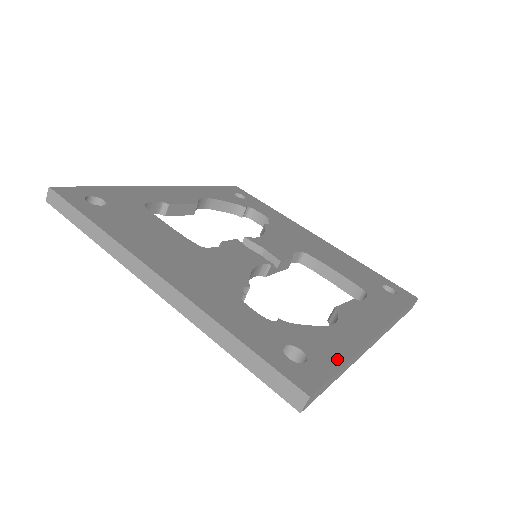
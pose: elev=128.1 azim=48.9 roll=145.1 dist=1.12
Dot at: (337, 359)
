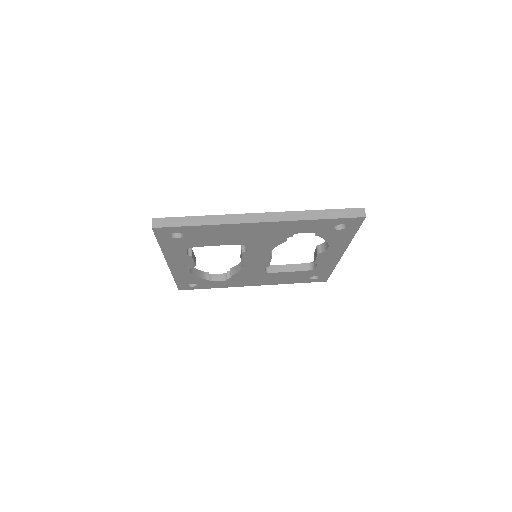
Dot at: occluded
